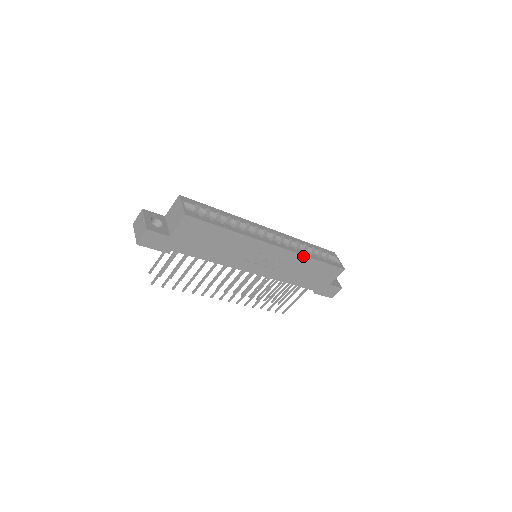
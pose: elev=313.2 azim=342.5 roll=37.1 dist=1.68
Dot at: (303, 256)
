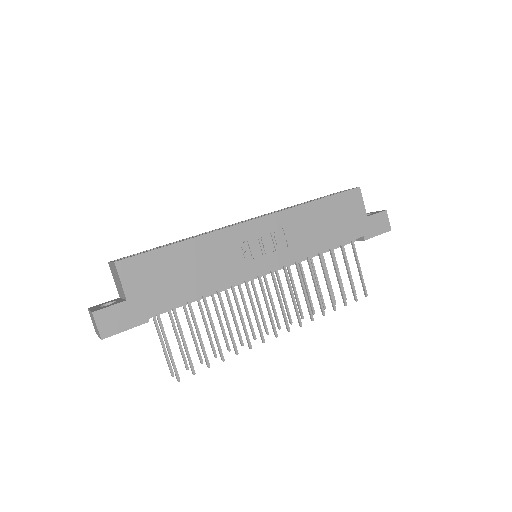
Dot at: (296, 208)
